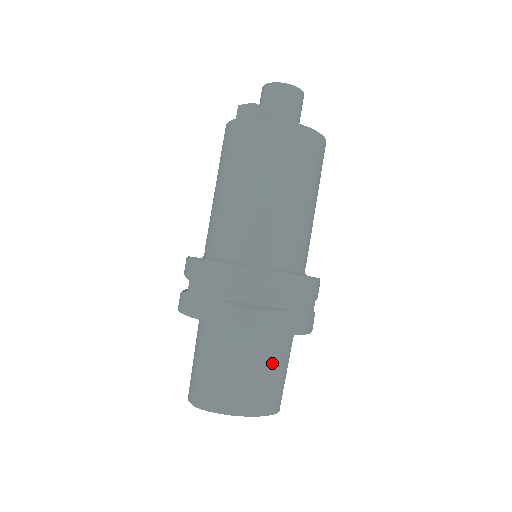
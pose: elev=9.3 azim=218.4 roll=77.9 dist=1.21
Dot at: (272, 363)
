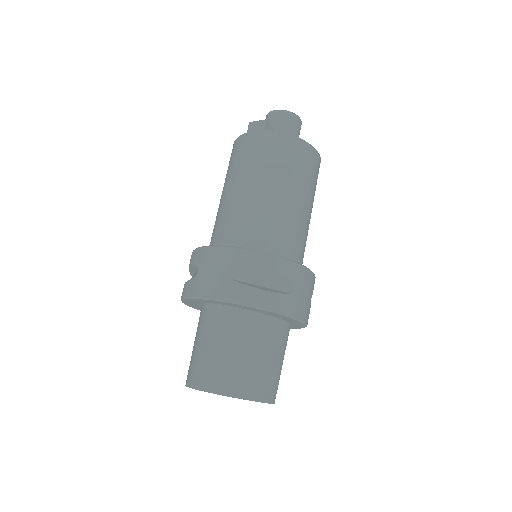
Dot at: (272, 350)
